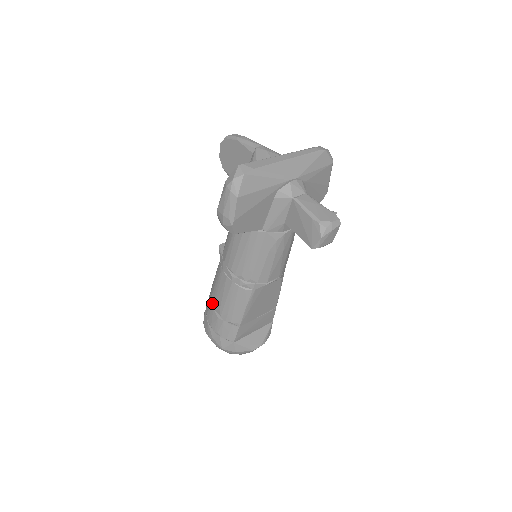
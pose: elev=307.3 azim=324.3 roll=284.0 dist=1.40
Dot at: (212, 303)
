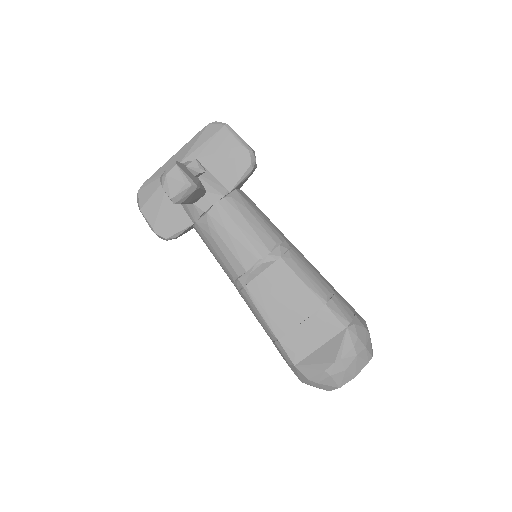
Dot at: occluded
